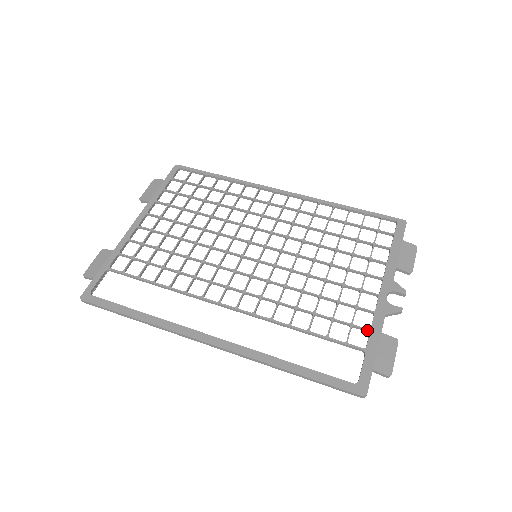
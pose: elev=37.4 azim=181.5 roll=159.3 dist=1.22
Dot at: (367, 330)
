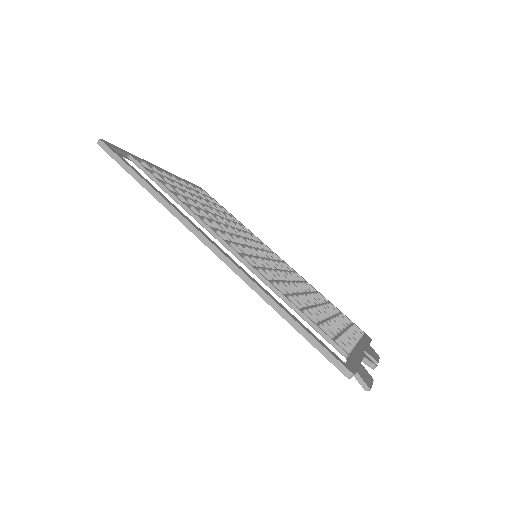
Dot at: (350, 350)
